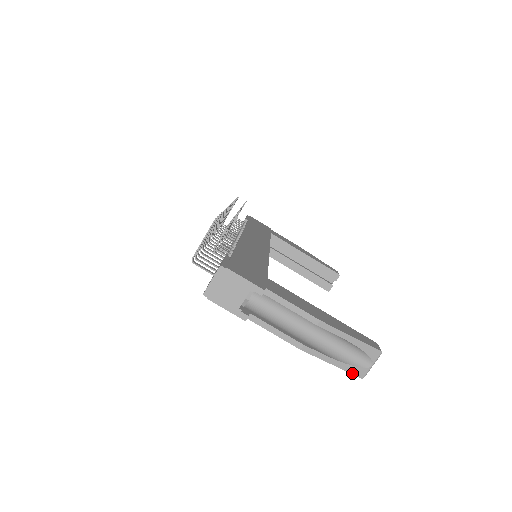
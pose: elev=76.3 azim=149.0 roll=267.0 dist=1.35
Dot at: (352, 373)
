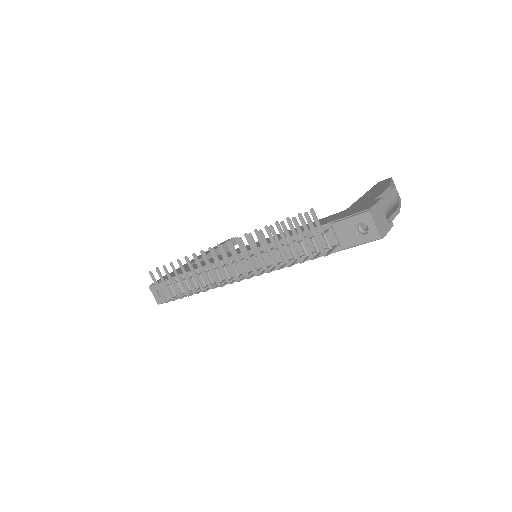
Dot at: occluded
